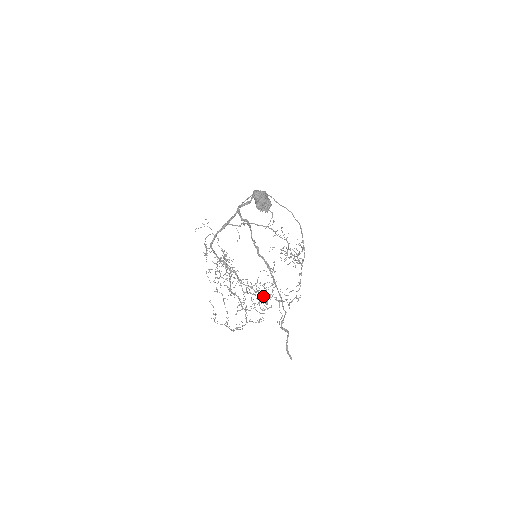
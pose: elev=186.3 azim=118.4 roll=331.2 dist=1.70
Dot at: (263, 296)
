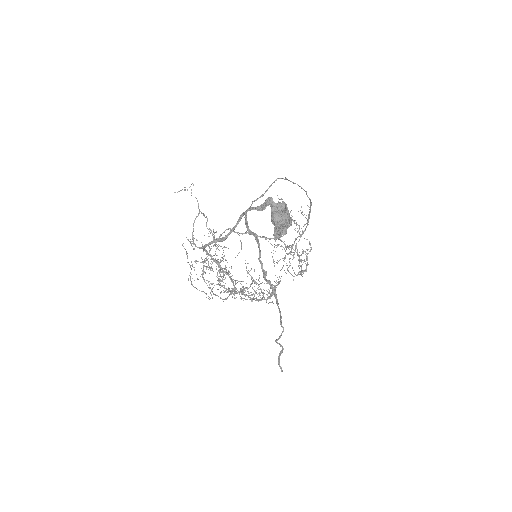
Dot at: (259, 300)
